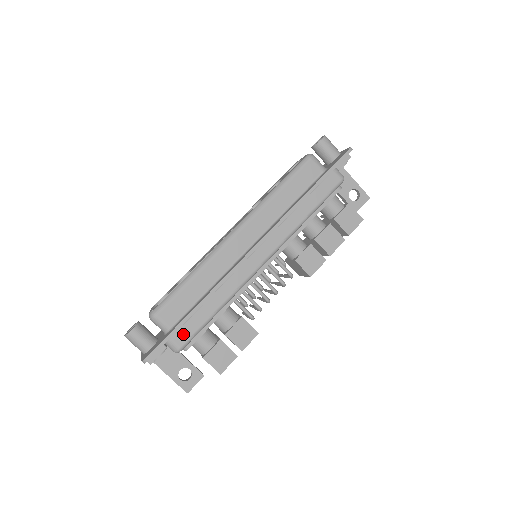
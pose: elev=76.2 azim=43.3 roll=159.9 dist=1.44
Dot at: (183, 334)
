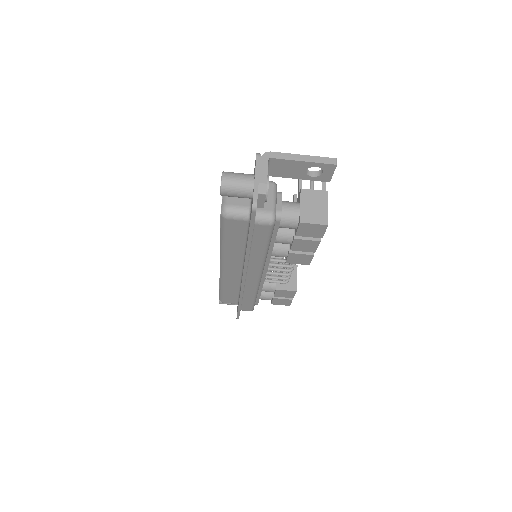
Dot at: (246, 308)
